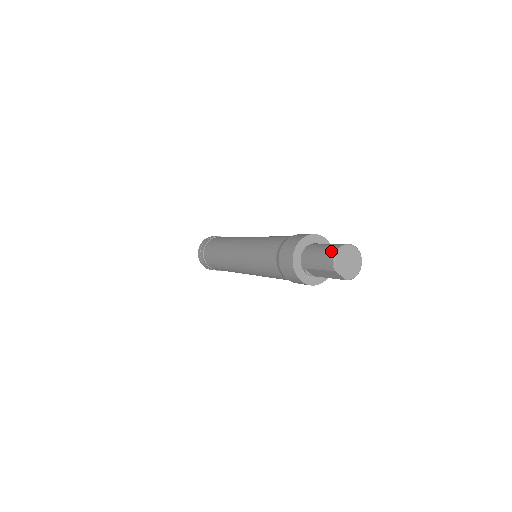
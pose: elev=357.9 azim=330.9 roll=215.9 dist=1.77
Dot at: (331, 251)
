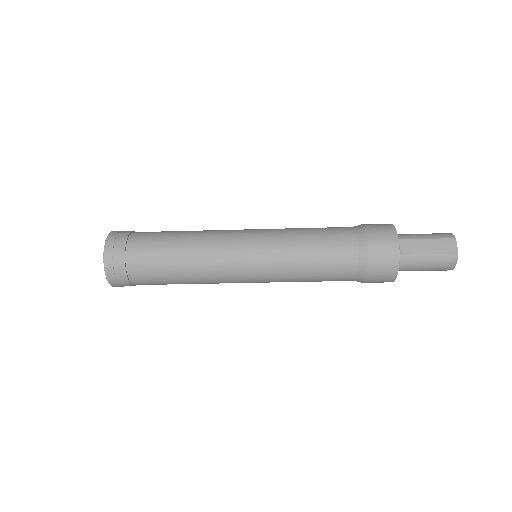
Dot at: occluded
